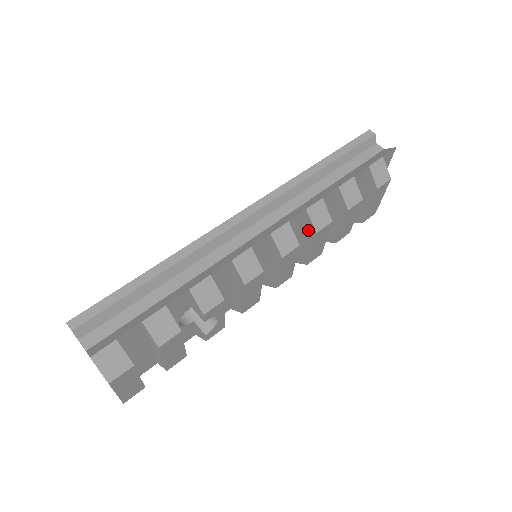
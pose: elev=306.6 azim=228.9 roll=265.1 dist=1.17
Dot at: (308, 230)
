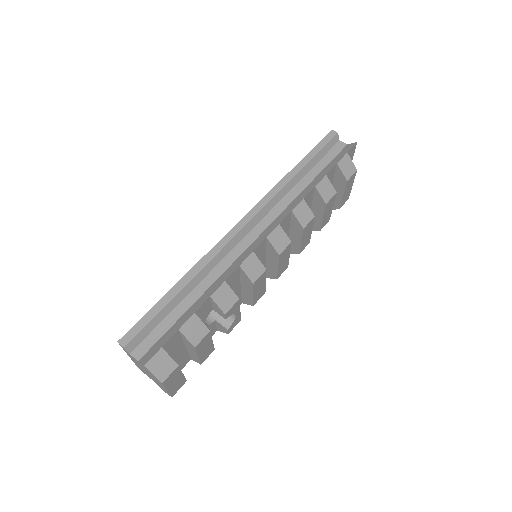
Dot at: (296, 227)
